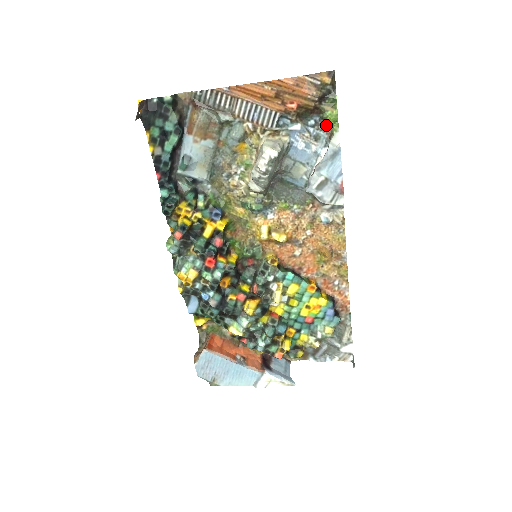
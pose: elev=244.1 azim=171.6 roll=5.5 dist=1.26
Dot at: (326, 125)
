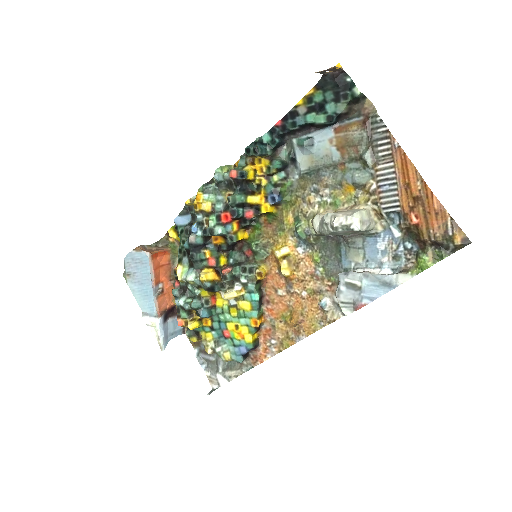
Dot at: (413, 260)
